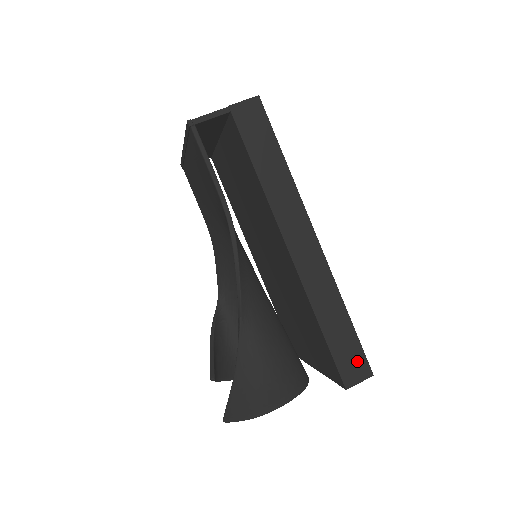
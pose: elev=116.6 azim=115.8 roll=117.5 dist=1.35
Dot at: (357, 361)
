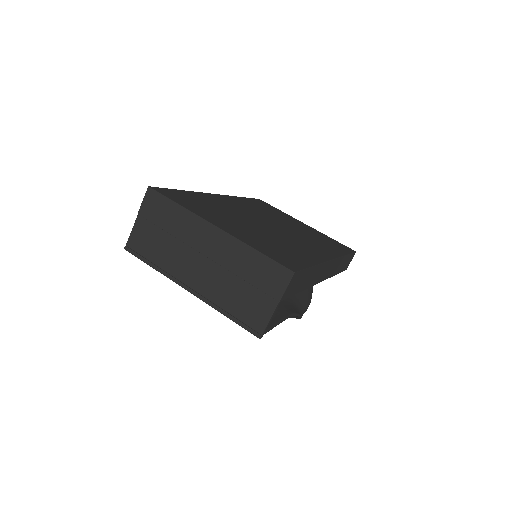
Dot at: (350, 259)
